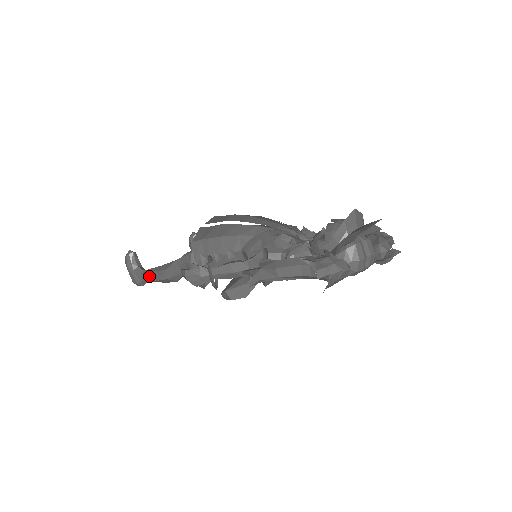
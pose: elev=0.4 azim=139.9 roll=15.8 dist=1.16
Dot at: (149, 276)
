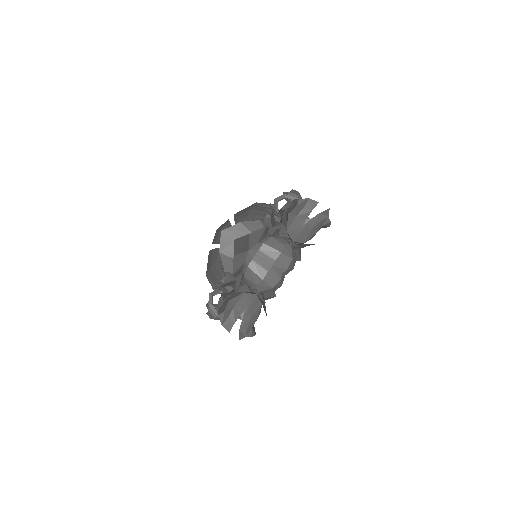
Dot at: occluded
